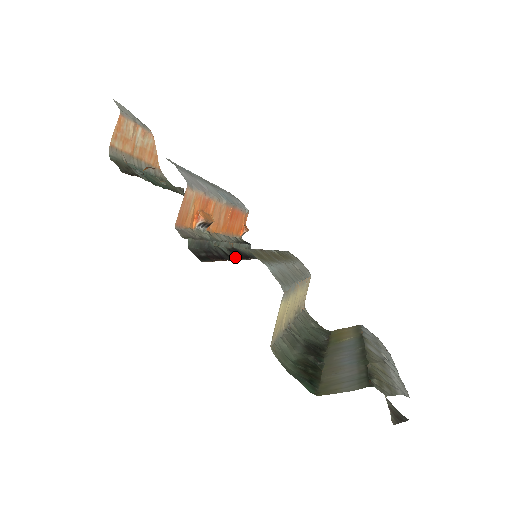
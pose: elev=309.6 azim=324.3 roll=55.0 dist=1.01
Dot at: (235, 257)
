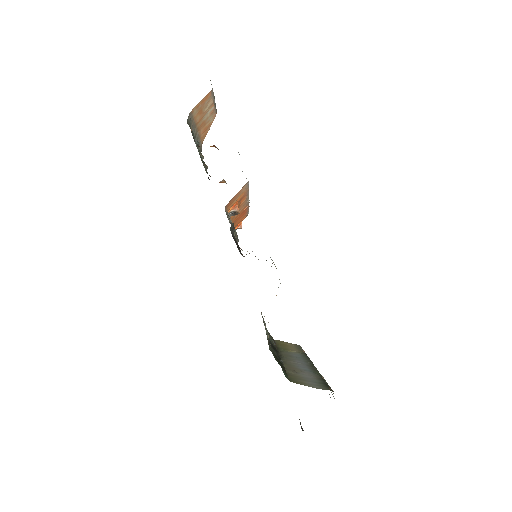
Dot at: occluded
